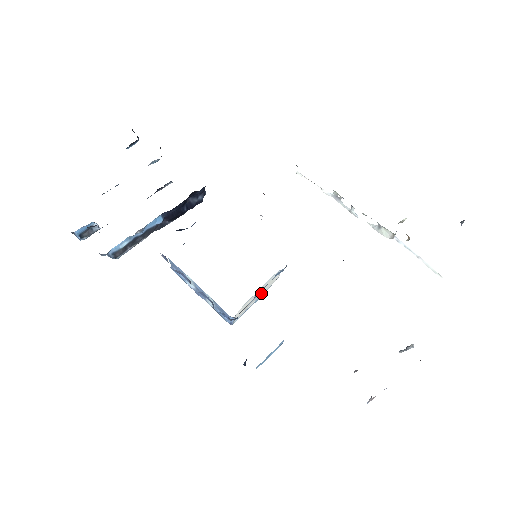
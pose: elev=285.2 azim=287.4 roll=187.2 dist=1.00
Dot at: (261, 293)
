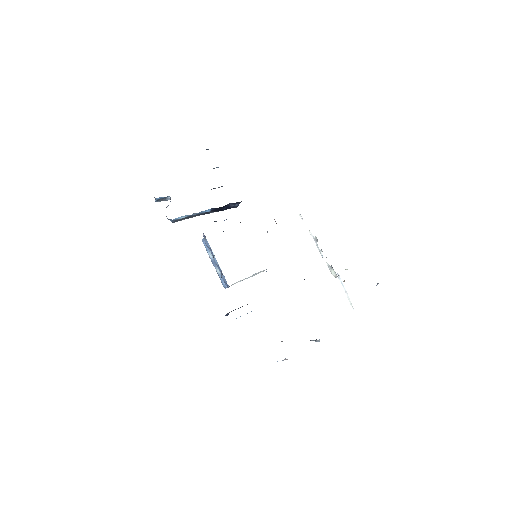
Dot at: (249, 277)
